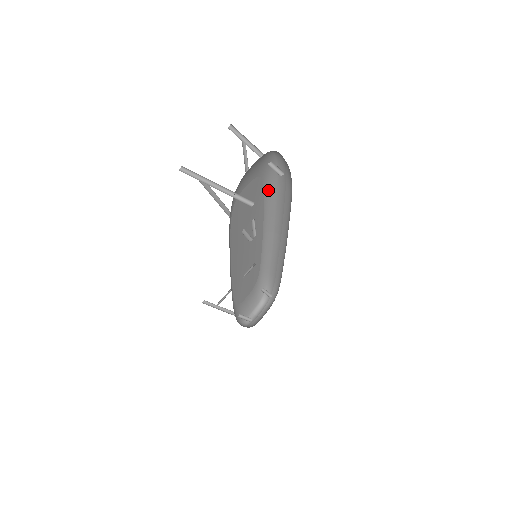
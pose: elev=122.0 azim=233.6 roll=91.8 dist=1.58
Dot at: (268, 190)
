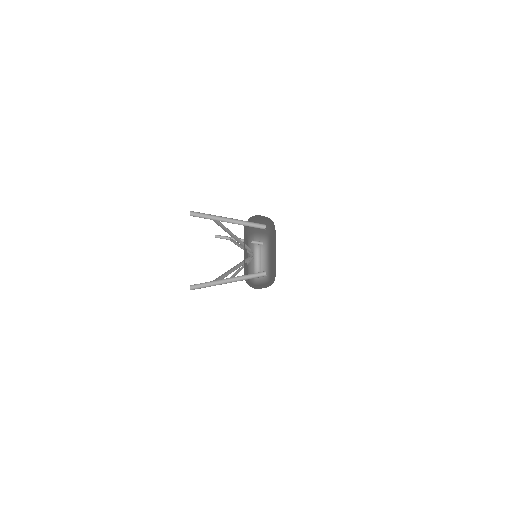
Dot at: occluded
